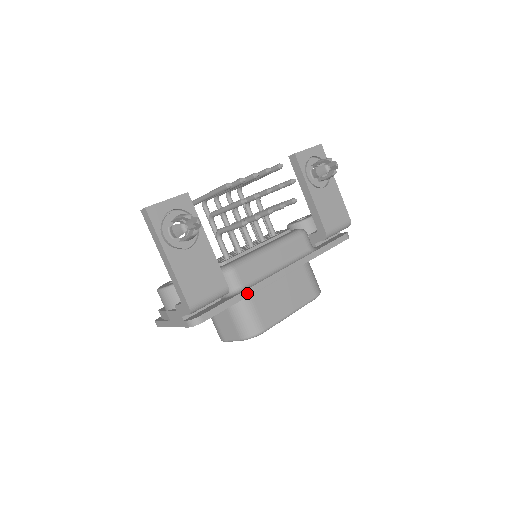
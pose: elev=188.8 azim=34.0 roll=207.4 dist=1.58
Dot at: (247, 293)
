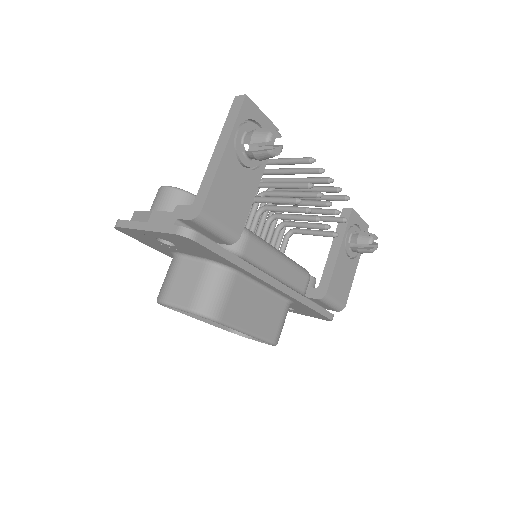
Dot at: (243, 264)
